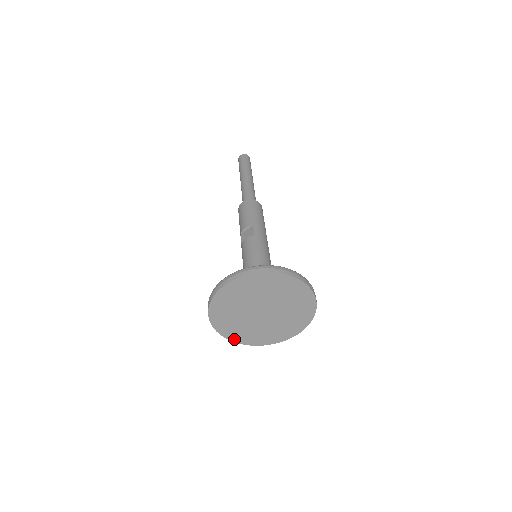
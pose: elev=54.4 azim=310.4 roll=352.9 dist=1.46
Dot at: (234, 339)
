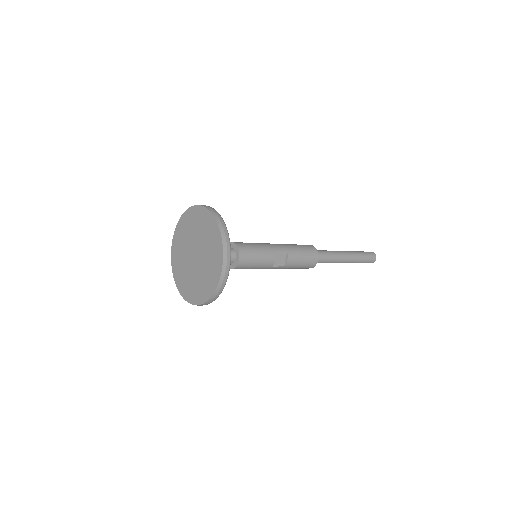
Dot at: (194, 301)
